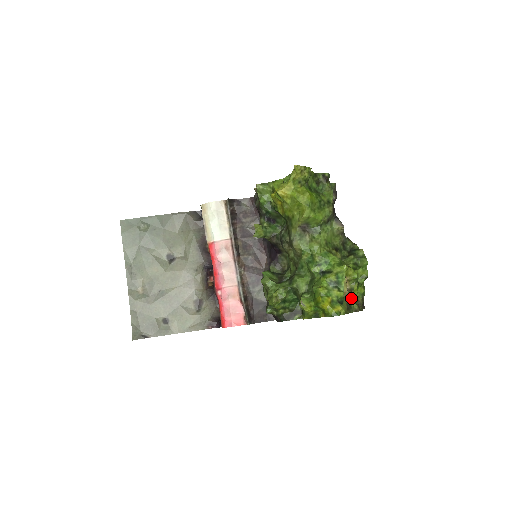
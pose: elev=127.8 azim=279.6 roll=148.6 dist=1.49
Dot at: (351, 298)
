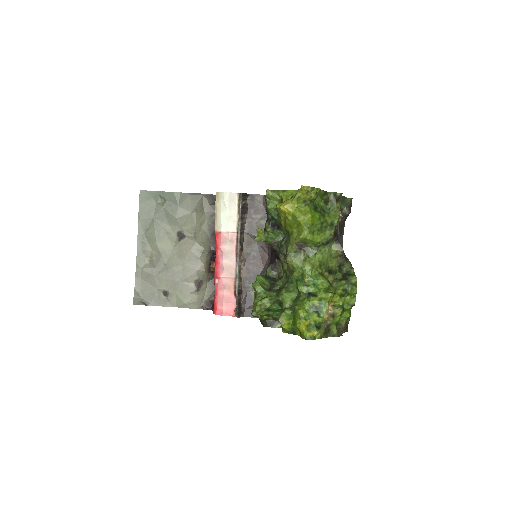
Dot at: (332, 322)
